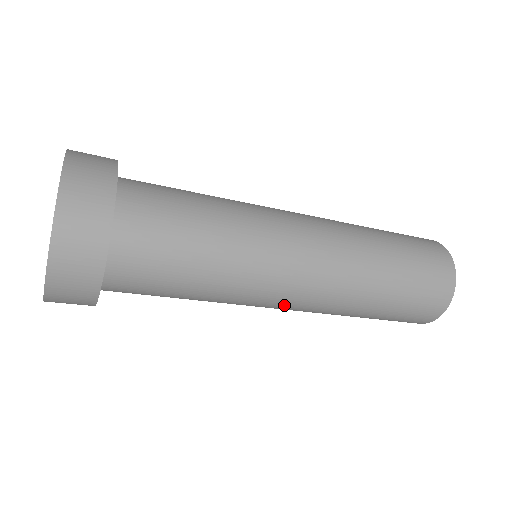
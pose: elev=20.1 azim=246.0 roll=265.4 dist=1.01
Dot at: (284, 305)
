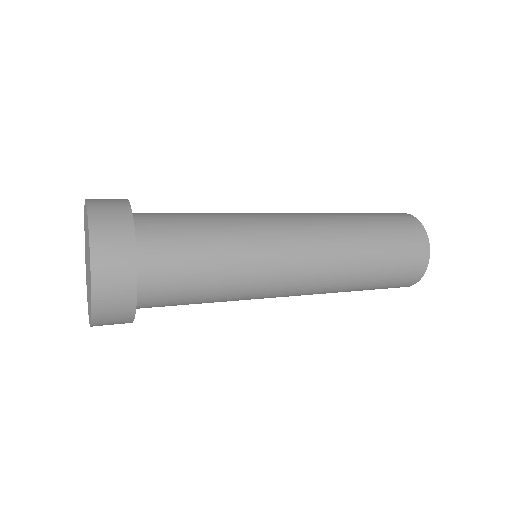
Dot at: occluded
